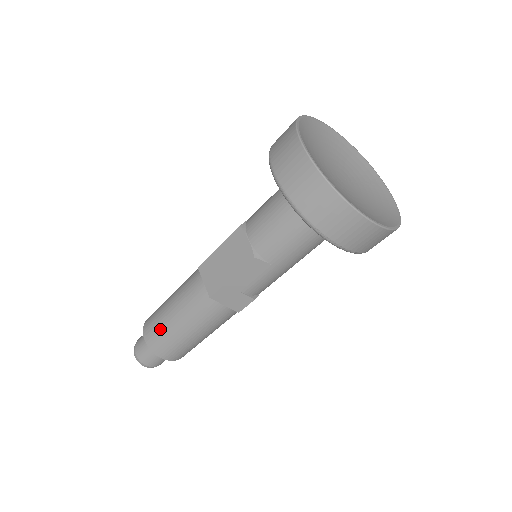
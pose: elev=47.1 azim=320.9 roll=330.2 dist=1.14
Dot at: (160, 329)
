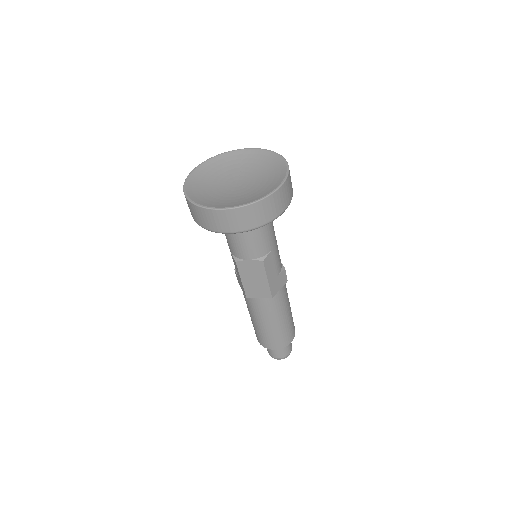
Dot at: (273, 337)
